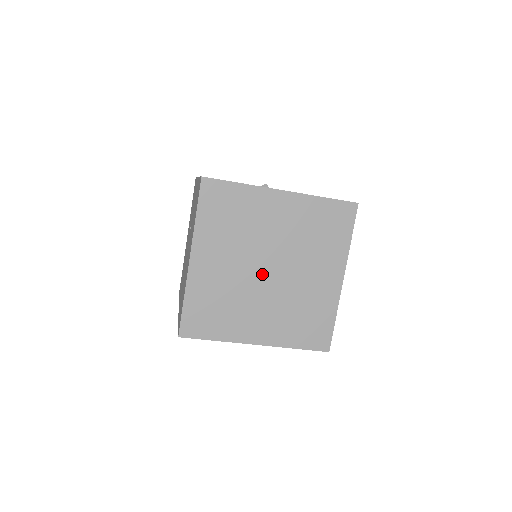
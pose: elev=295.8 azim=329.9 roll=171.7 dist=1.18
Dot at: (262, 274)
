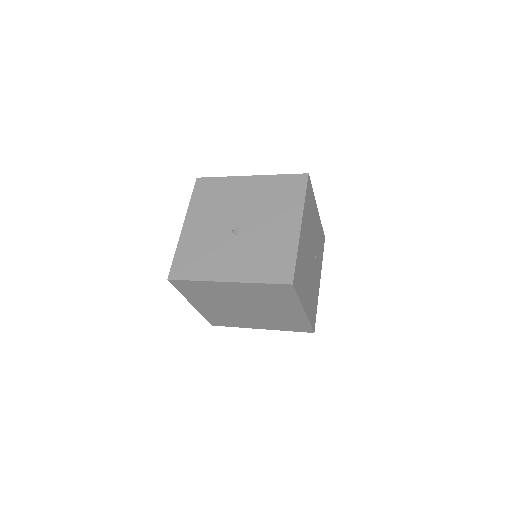
Dot at: (243, 309)
